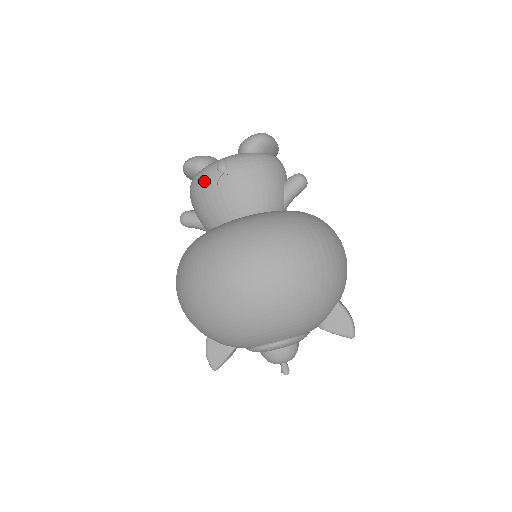
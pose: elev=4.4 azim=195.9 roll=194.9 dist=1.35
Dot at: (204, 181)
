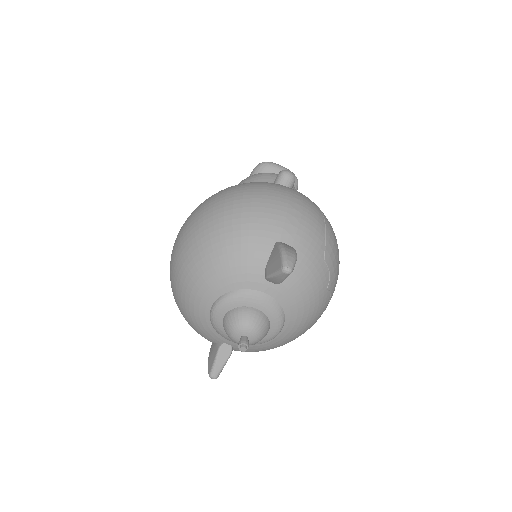
Dot at: occluded
